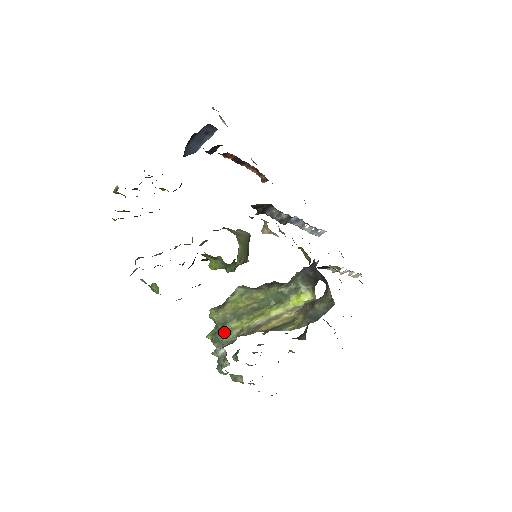
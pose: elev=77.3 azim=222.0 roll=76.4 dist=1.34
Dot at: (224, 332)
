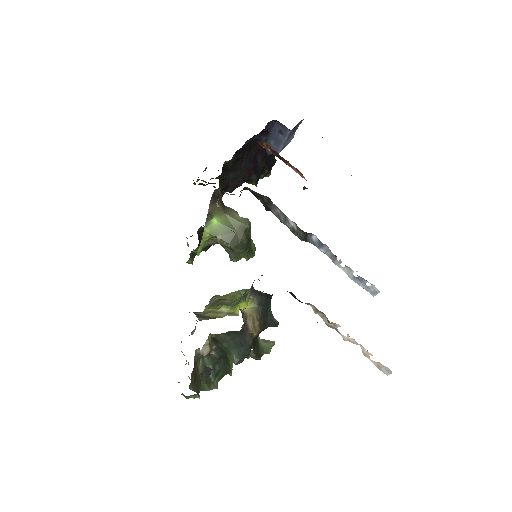
Dot at: occluded
